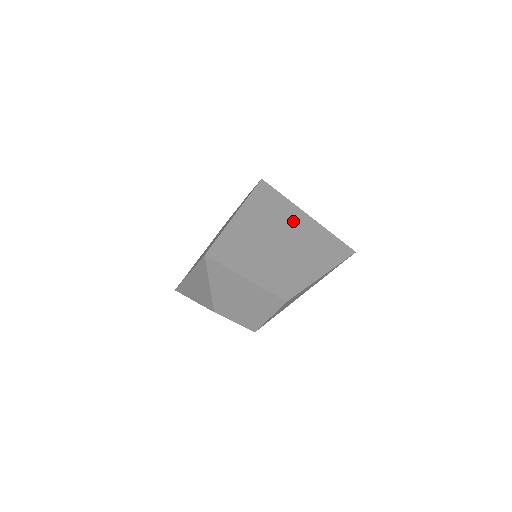
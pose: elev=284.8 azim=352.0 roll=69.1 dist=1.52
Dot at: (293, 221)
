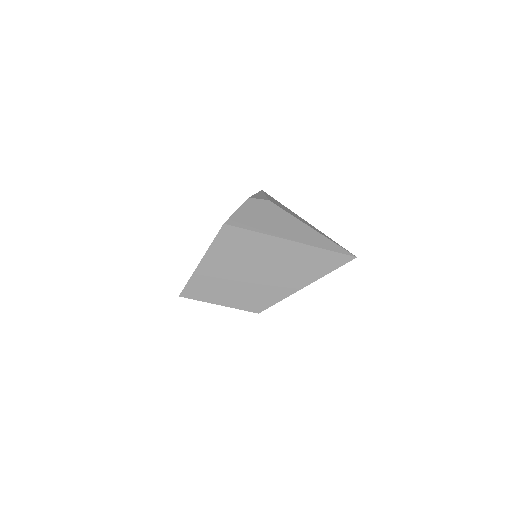
Dot at: (264, 250)
